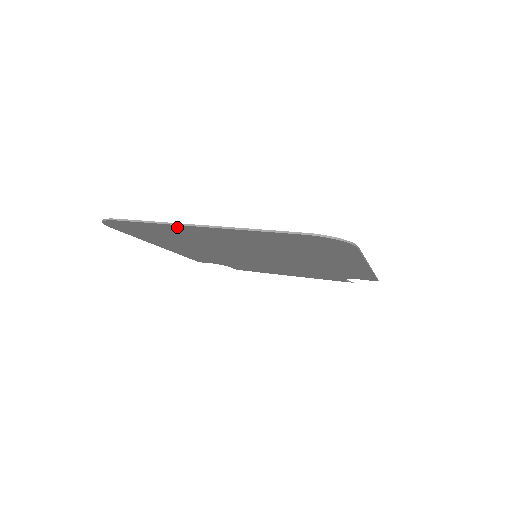
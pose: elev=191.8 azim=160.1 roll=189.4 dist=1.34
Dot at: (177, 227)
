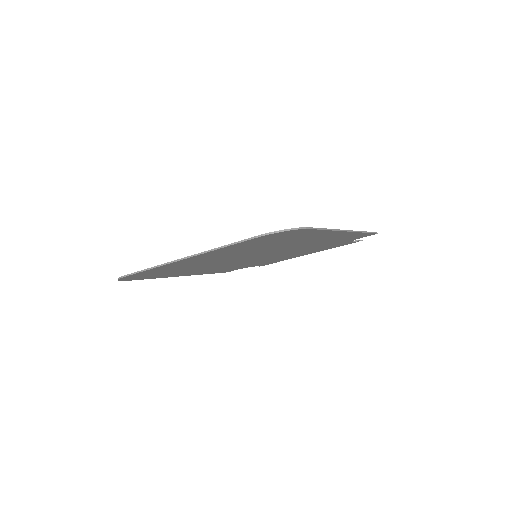
Dot at: (168, 265)
